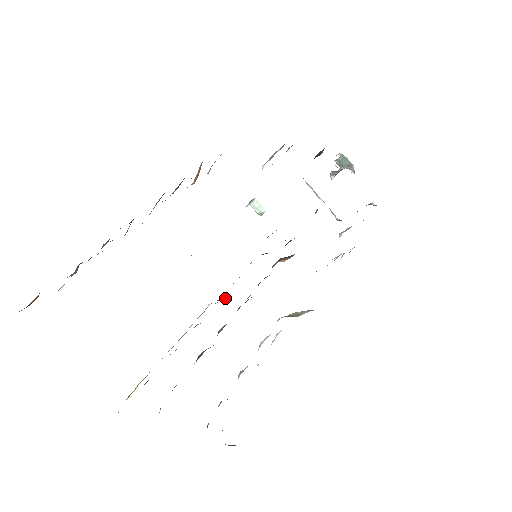
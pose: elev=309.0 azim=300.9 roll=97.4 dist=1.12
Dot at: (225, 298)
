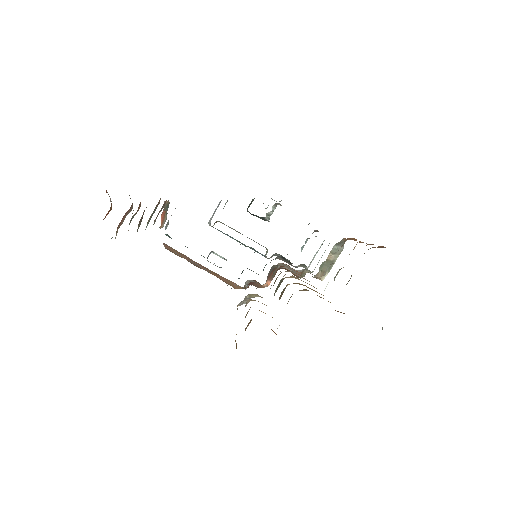
Dot at: occluded
